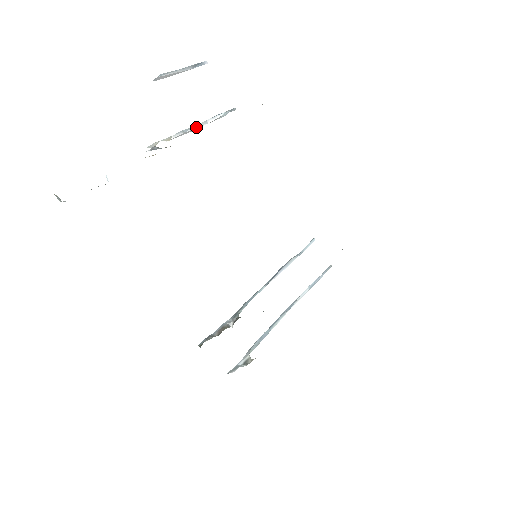
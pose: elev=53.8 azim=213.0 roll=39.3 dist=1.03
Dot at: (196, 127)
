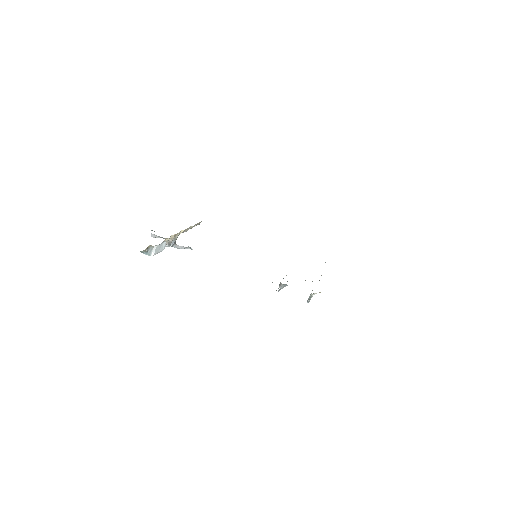
Dot at: (182, 246)
